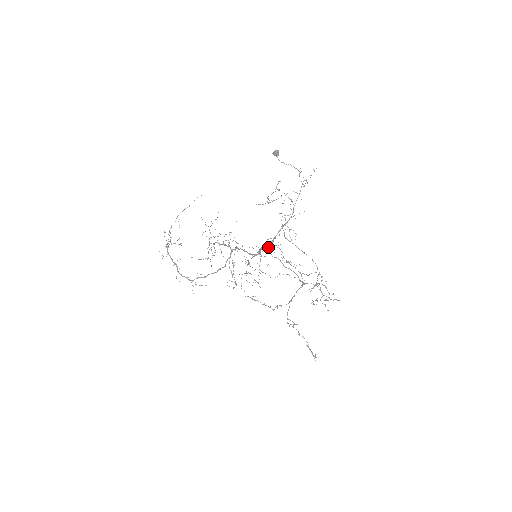
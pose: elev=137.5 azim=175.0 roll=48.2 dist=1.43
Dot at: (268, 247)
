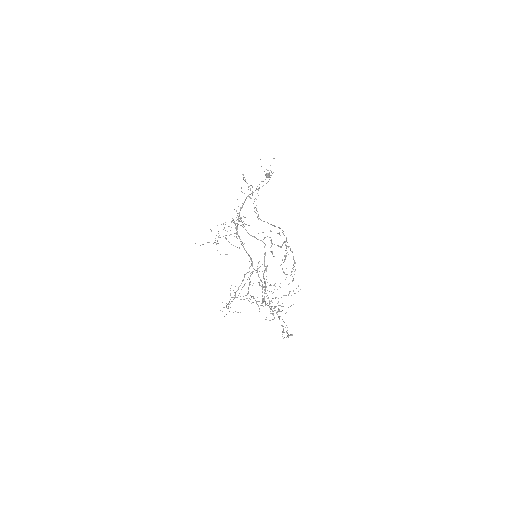
Dot at: occluded
